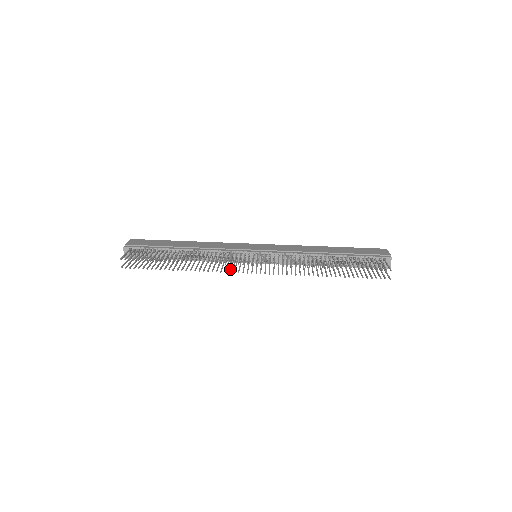
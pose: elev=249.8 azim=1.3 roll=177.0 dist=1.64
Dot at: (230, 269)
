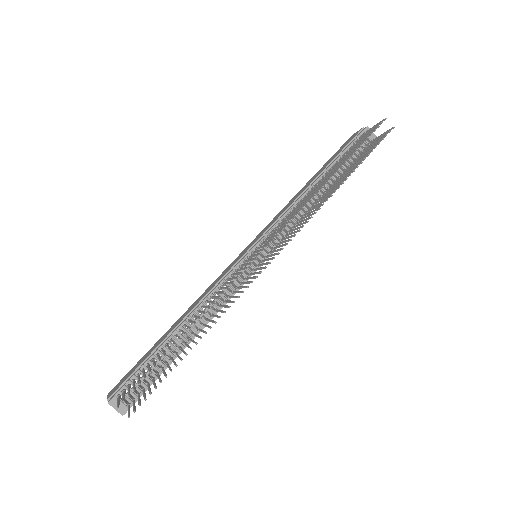
Dot at: (248, 282)
